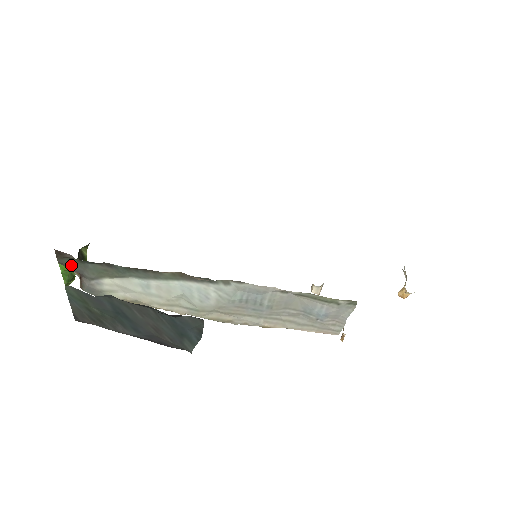
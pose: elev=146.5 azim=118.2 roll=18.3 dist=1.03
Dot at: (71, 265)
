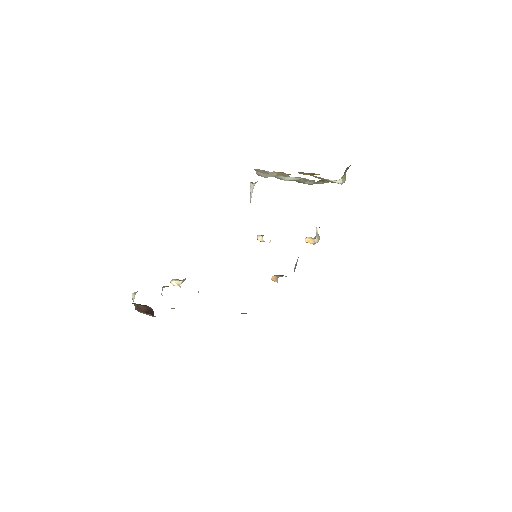
Dot at: occluded
